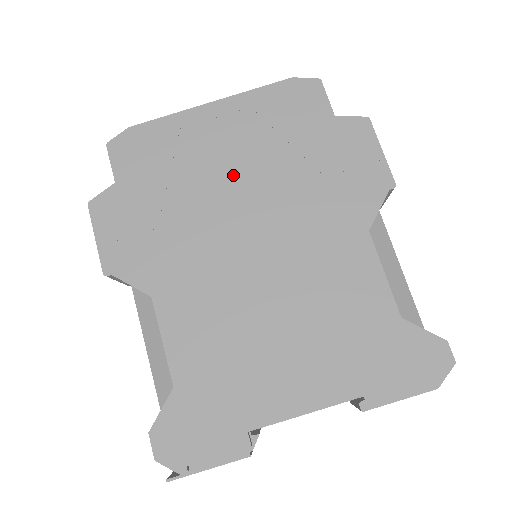
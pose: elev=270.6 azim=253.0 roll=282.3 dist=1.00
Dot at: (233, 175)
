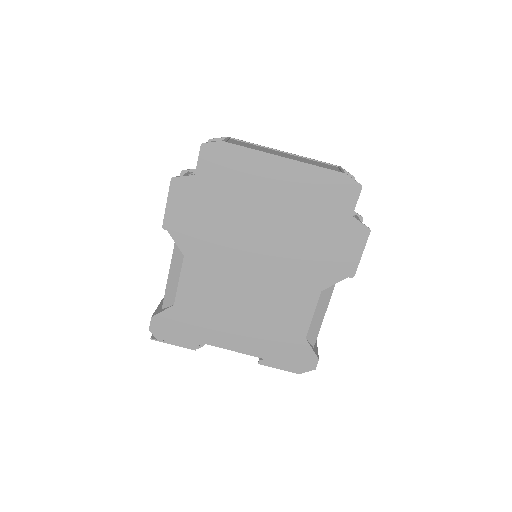
Dot at: (269, 215)
